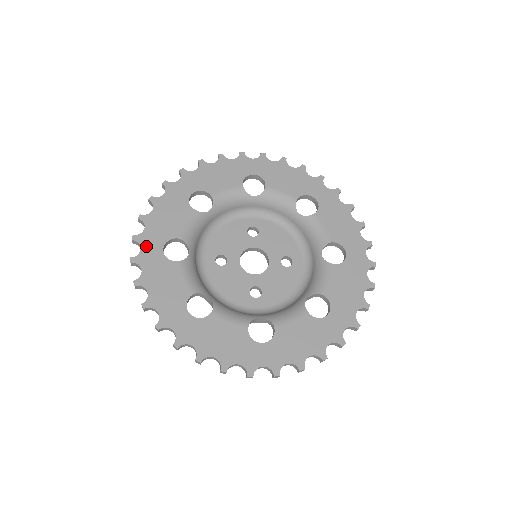
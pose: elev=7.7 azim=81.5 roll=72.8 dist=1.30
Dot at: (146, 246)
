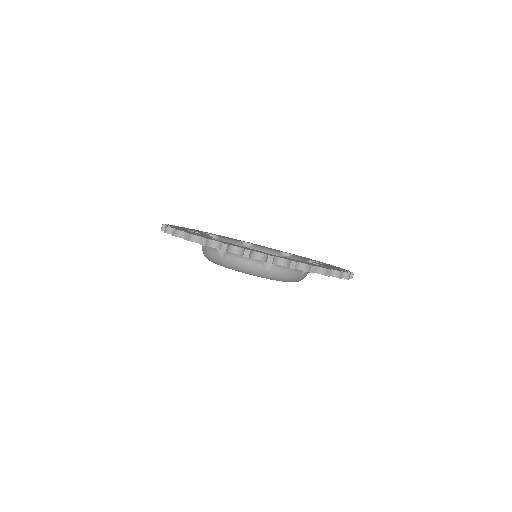
Dot at: occluded
